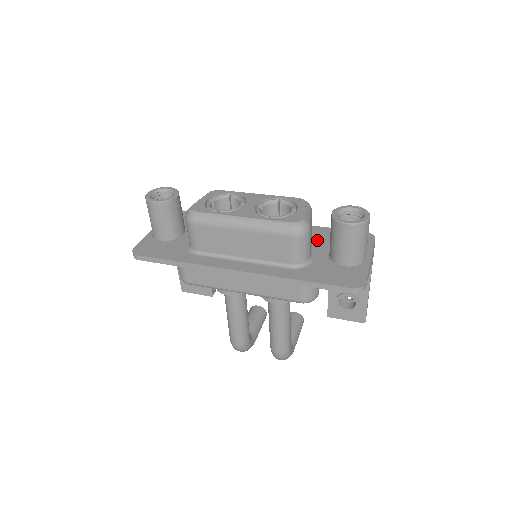
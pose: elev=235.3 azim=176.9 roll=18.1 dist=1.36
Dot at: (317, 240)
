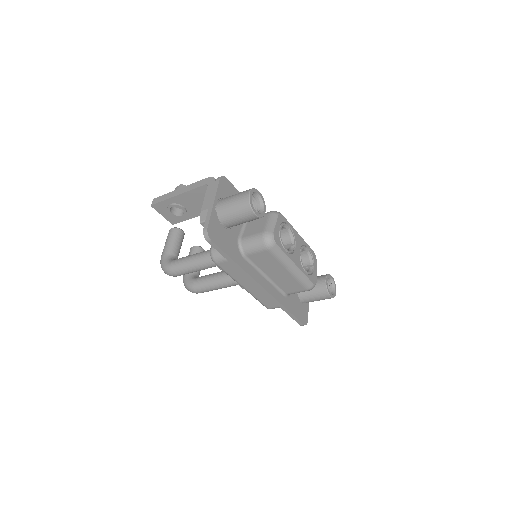
Dot at: occluded
